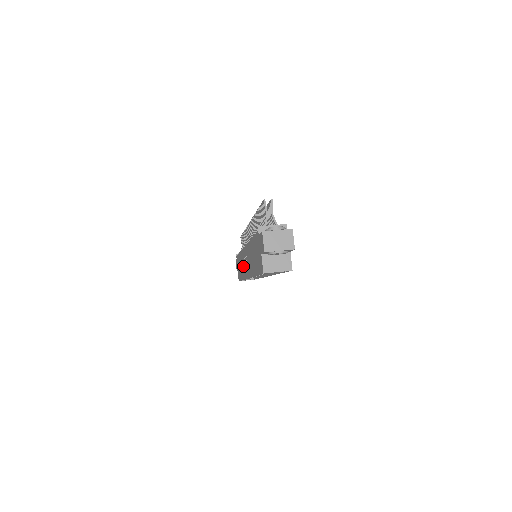
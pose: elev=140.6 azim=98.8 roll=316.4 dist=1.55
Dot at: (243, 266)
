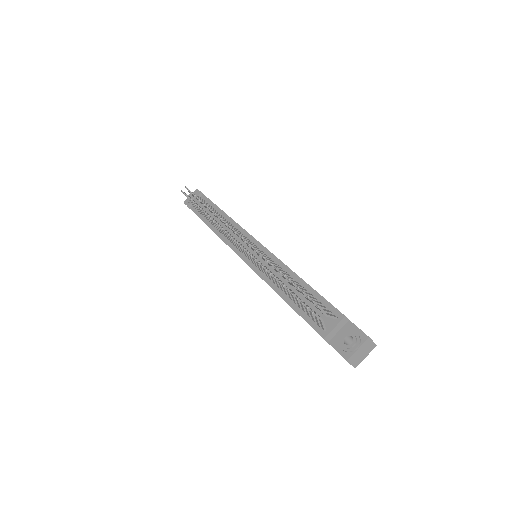
Dot at: occluded
